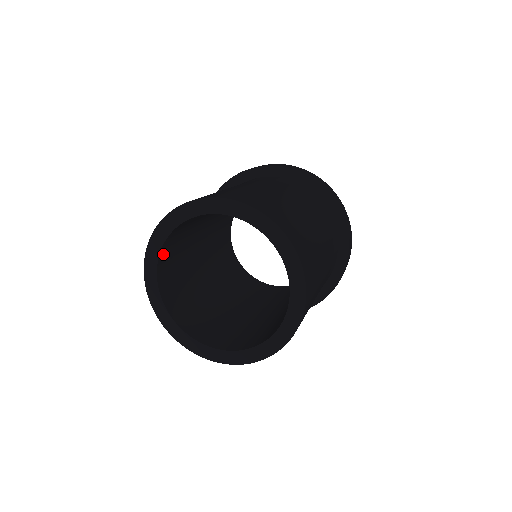
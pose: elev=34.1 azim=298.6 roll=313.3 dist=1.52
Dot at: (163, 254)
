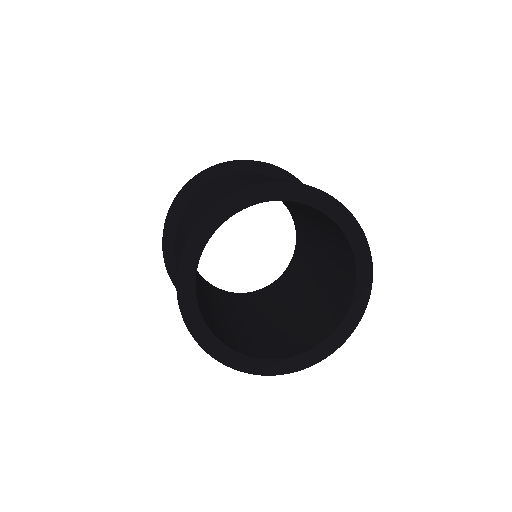
Dot at: occluded
